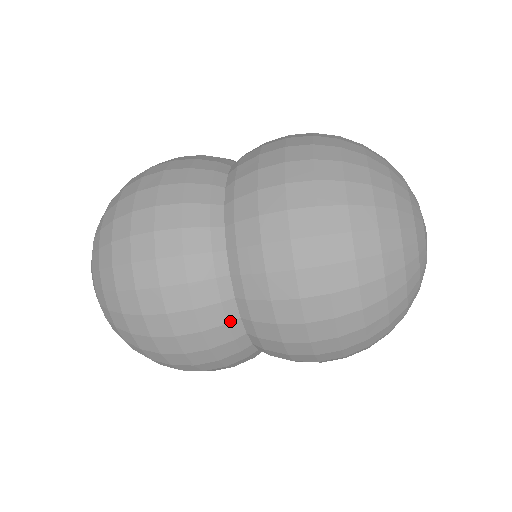
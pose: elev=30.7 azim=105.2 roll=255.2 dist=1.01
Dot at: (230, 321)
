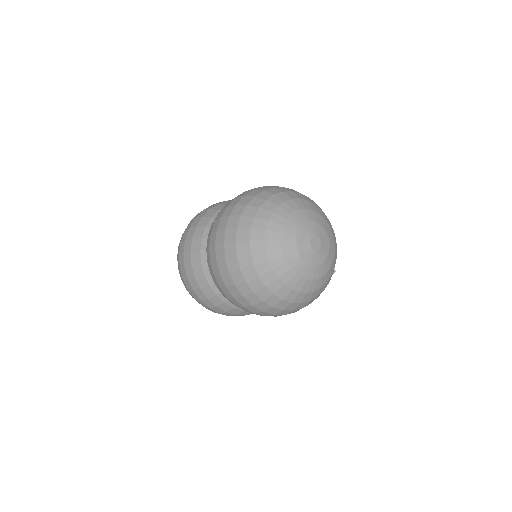
Dot at: (205, 274)
